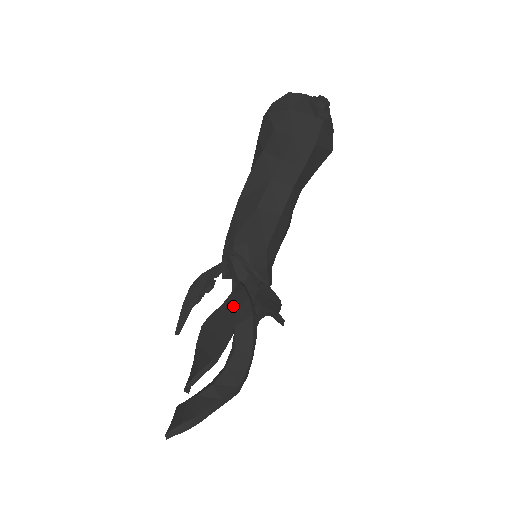
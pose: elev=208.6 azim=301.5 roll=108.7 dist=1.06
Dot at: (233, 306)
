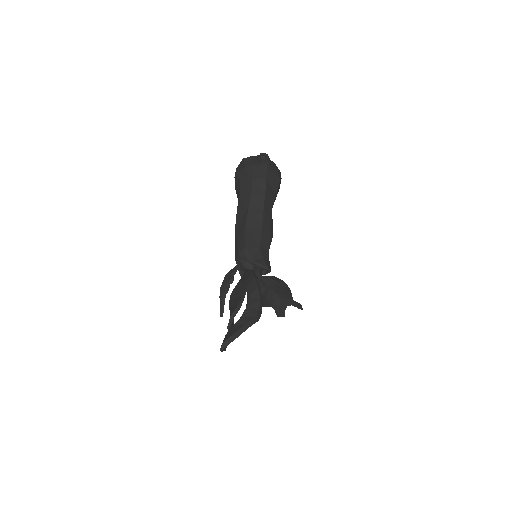
Dot at: (244, 279)
